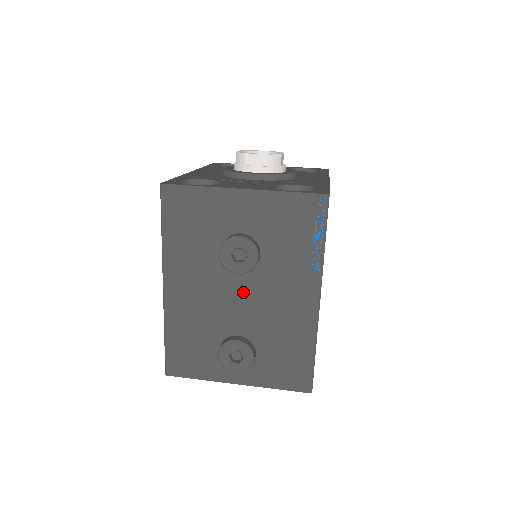
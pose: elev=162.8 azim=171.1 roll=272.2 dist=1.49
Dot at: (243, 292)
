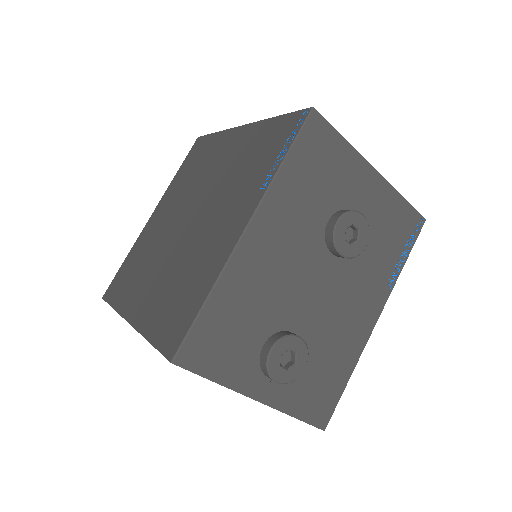
Dot at: (324, 280)
